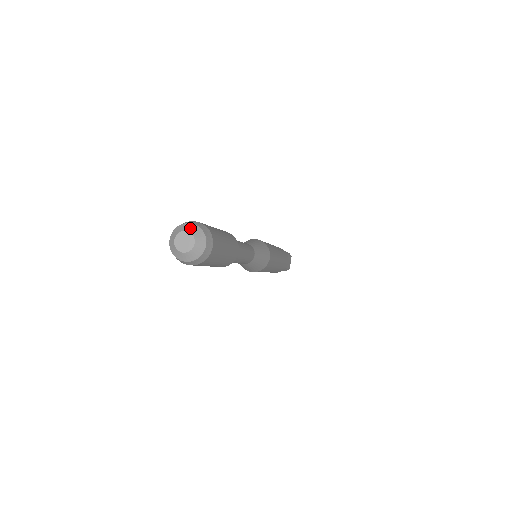
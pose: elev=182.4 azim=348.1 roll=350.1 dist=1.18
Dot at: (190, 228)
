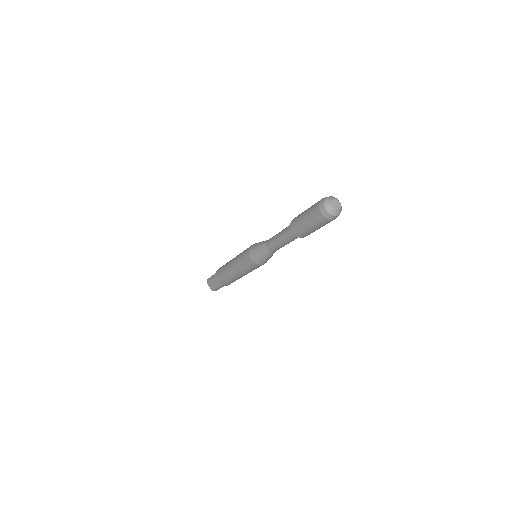
Dot at: (331, 198)
